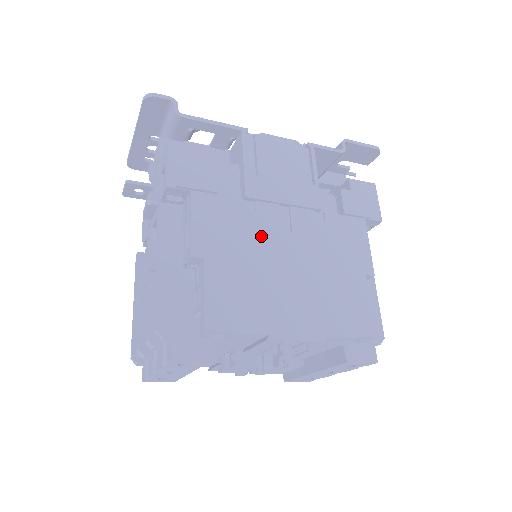
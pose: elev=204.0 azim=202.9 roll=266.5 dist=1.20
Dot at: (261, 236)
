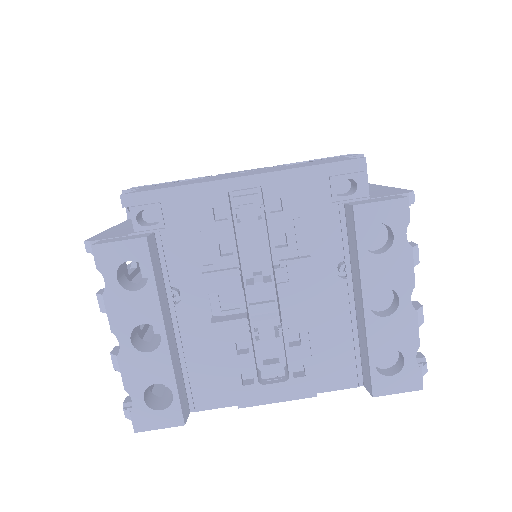
Dot at: occluded
